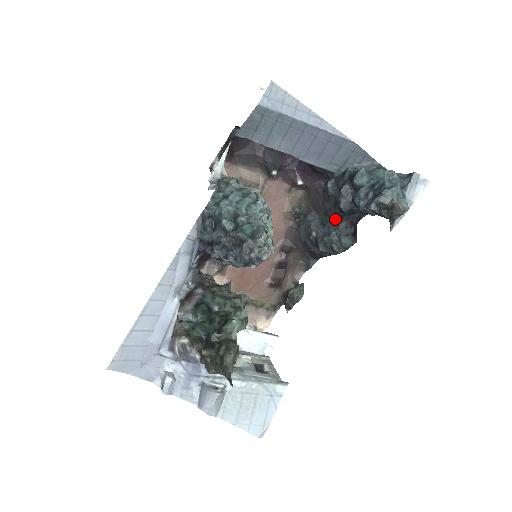
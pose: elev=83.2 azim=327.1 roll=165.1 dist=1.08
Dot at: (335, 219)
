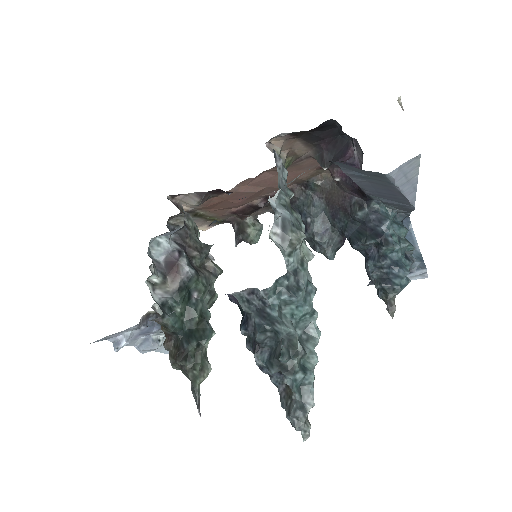
Dot at: (337, 230)
